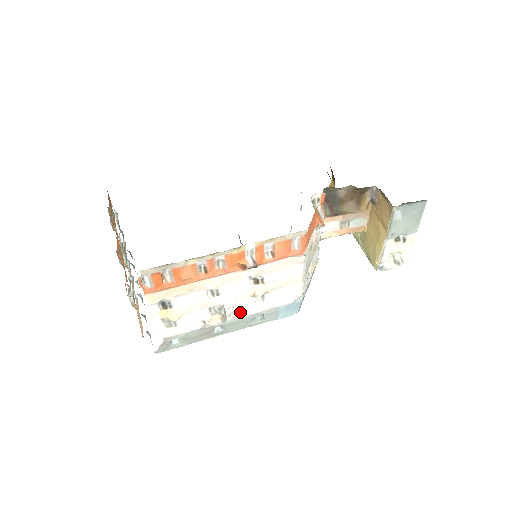
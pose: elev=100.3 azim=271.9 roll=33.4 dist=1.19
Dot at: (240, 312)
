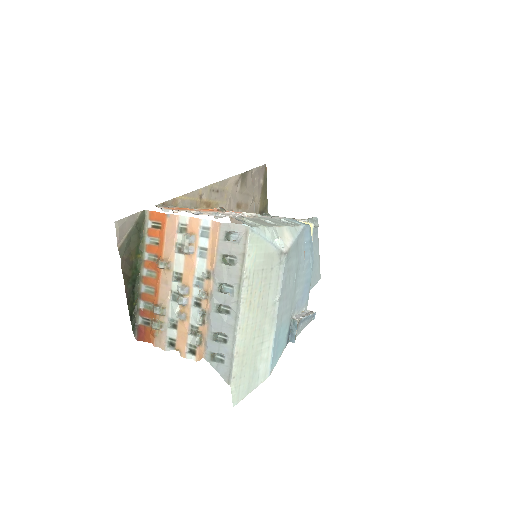
Dot at: occluded
